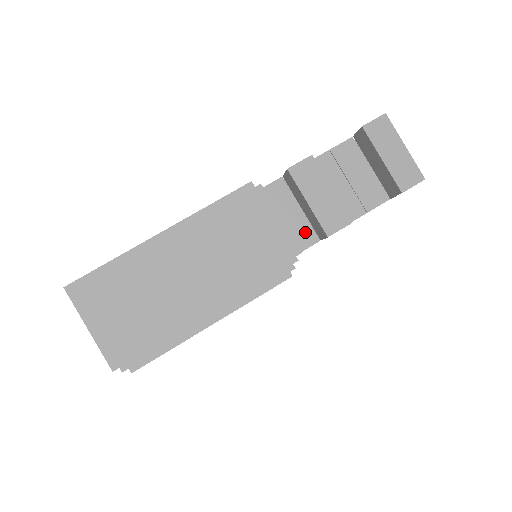
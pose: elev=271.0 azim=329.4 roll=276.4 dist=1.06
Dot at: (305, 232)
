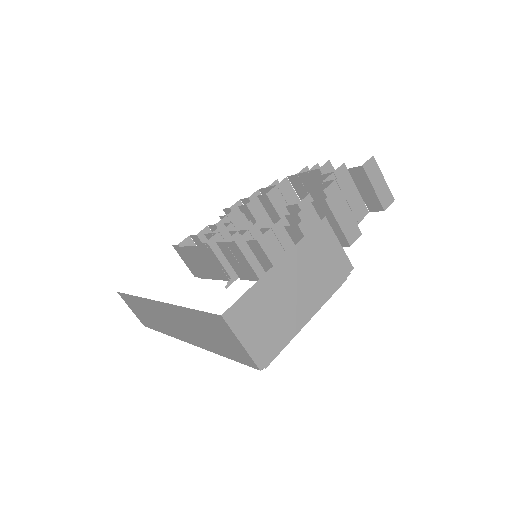
Dot at: occluded
